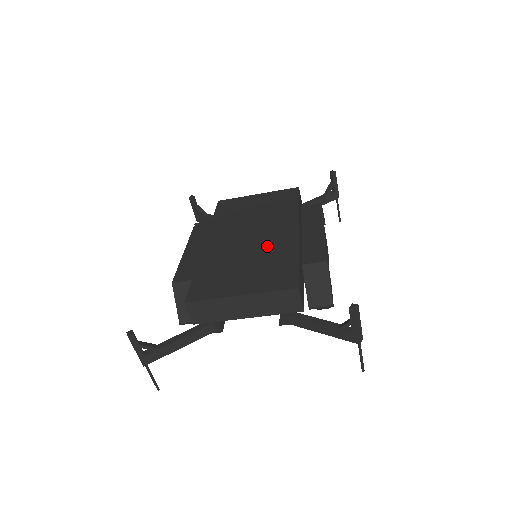
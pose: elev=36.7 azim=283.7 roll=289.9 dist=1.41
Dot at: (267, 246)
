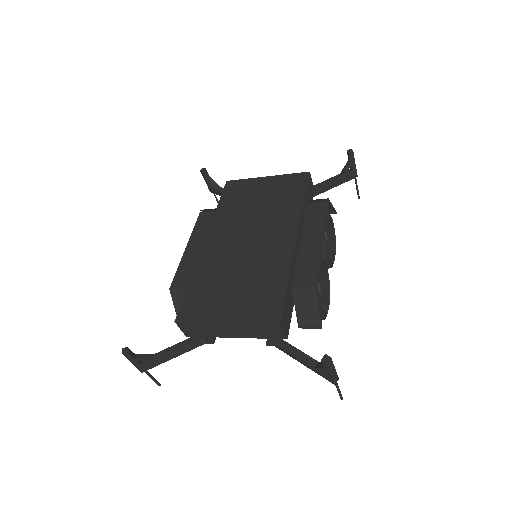
Dot at: (261, 258)
